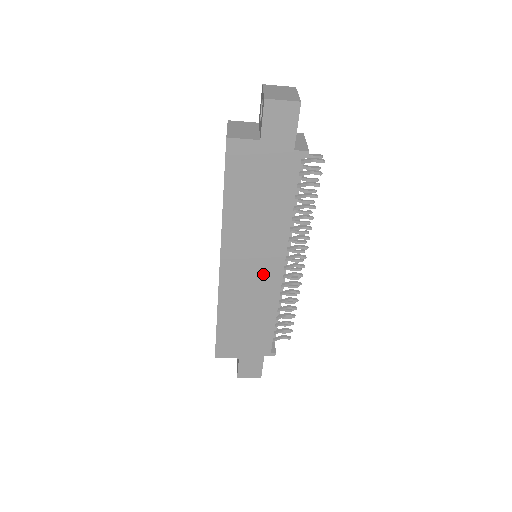
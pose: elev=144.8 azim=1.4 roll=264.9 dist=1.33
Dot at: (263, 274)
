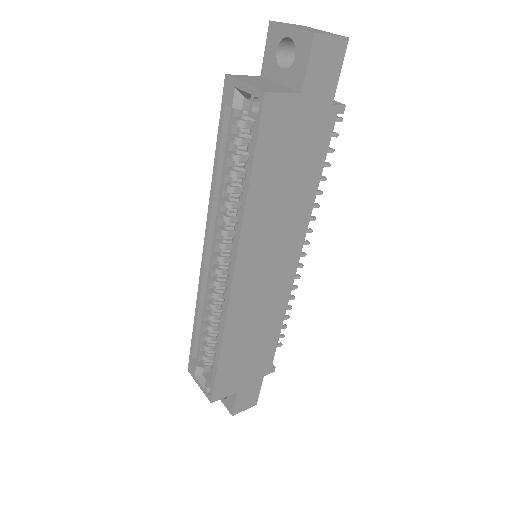
Dot at: (277, 275)
